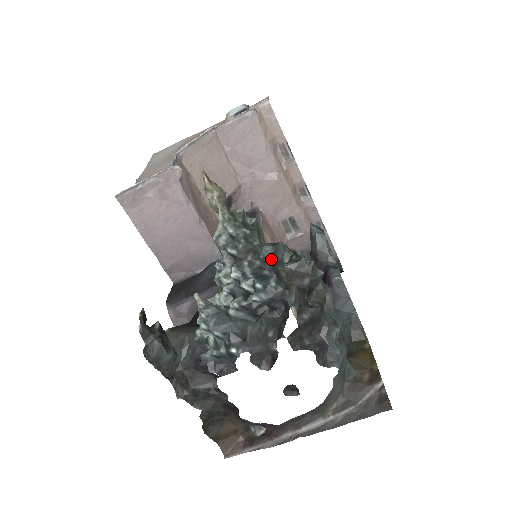
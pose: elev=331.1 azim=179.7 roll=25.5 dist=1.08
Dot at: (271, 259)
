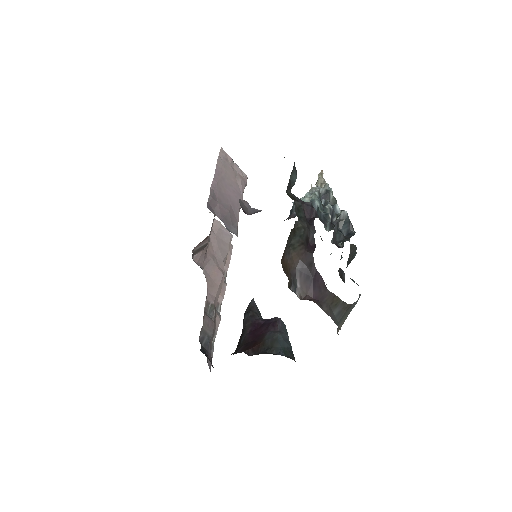
Dot at: occluded
